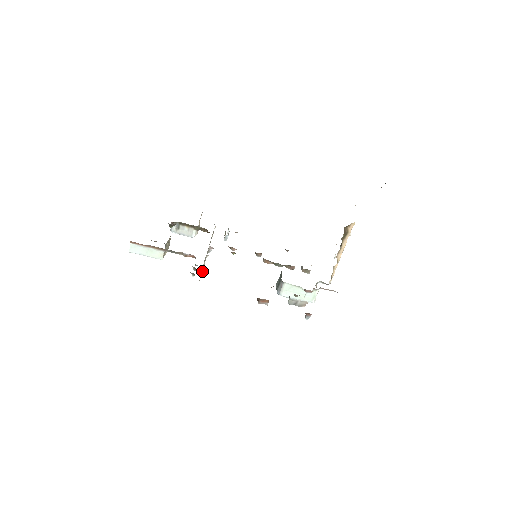
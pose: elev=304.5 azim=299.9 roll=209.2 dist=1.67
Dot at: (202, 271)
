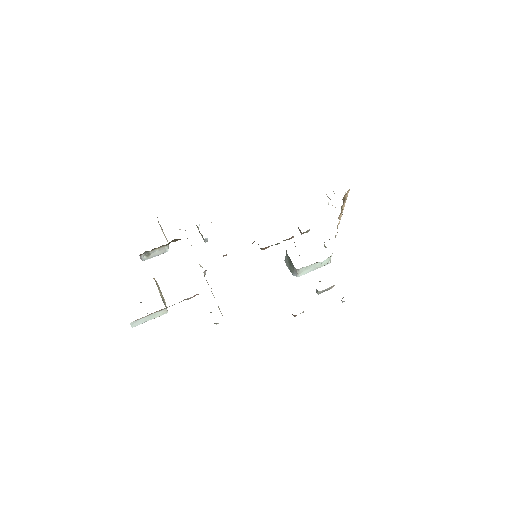
Dot at: occluded
